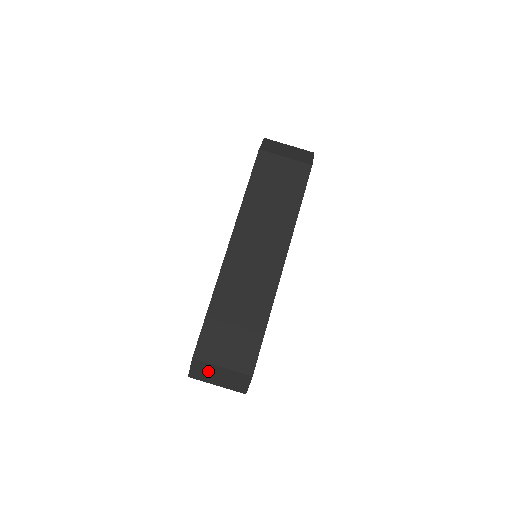
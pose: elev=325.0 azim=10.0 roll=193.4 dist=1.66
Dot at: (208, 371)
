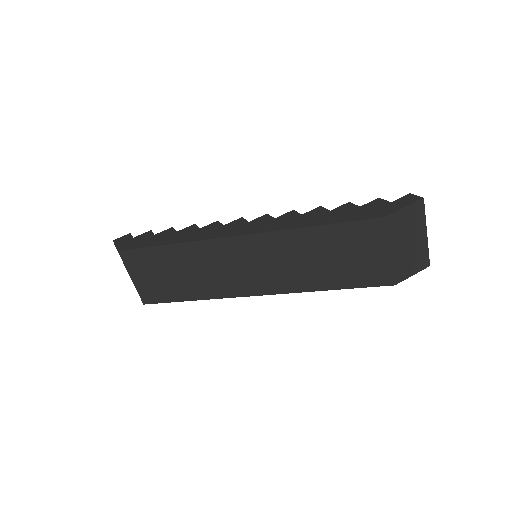
Dot at: occluded
